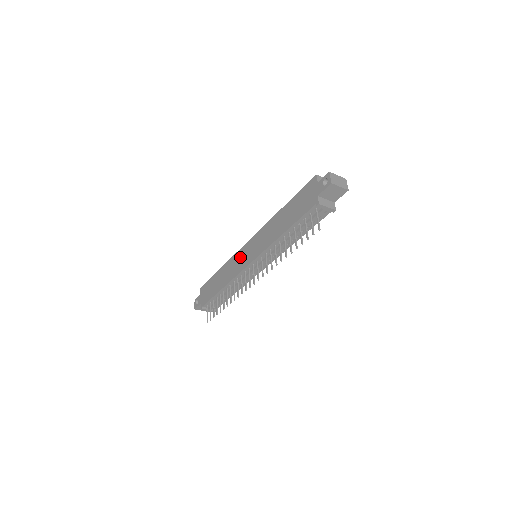
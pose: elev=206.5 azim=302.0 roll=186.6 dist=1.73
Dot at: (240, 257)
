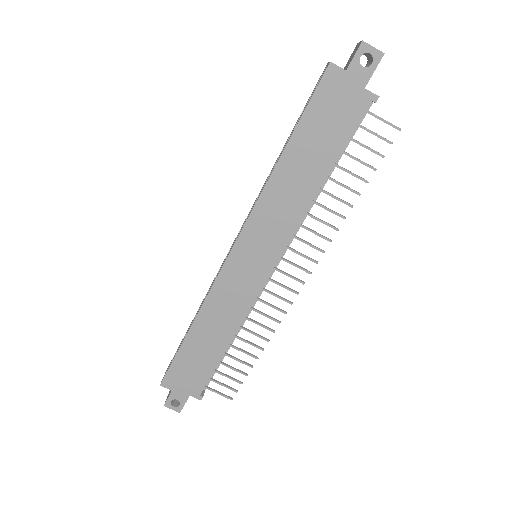
Dot at: (234, 280)
